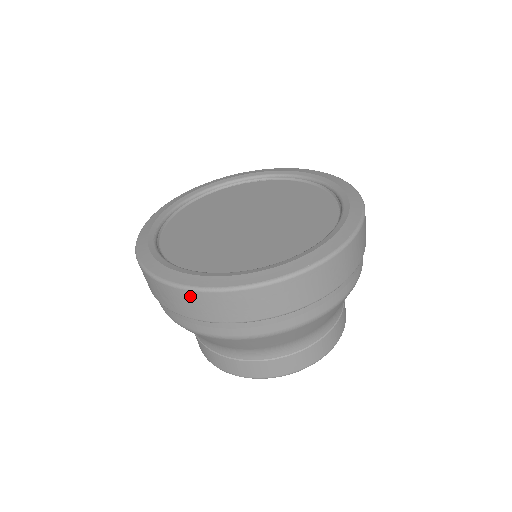
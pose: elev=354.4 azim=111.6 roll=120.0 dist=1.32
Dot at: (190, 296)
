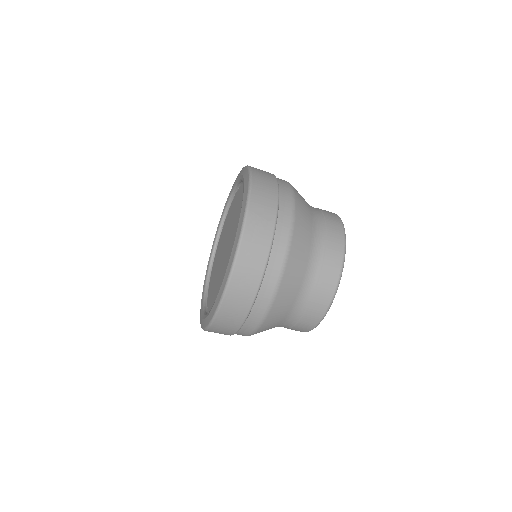
Dot at: occluded
